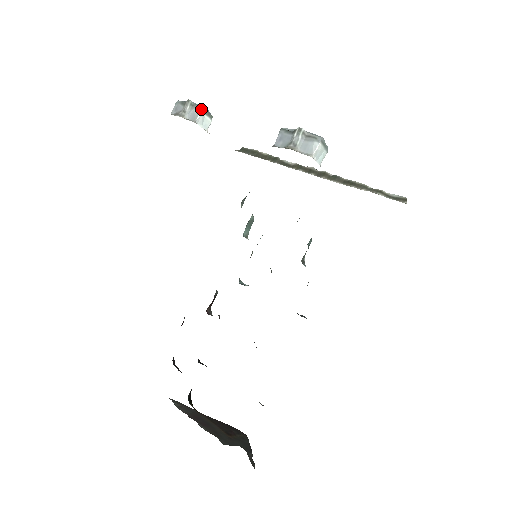
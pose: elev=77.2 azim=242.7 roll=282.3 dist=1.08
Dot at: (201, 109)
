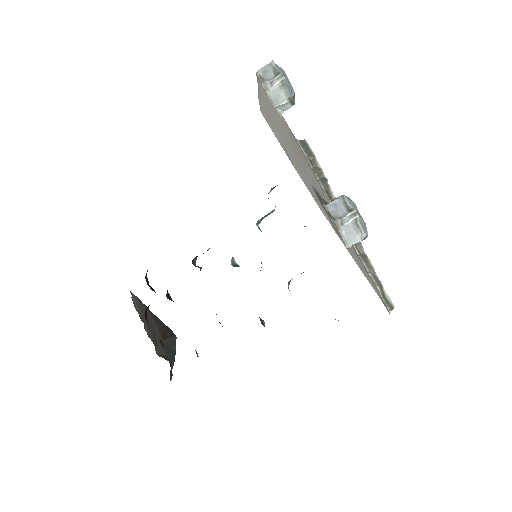
Dot at: (288, 97)
